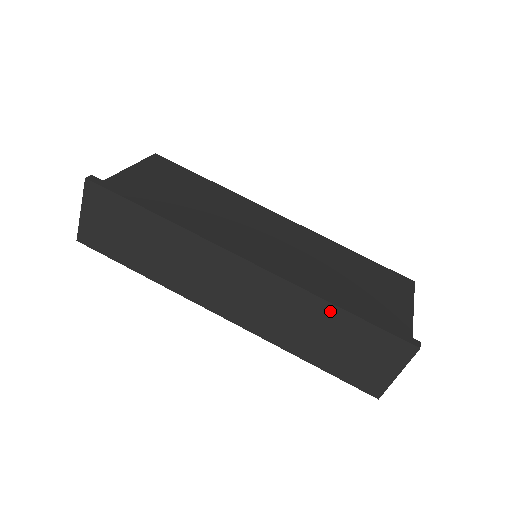
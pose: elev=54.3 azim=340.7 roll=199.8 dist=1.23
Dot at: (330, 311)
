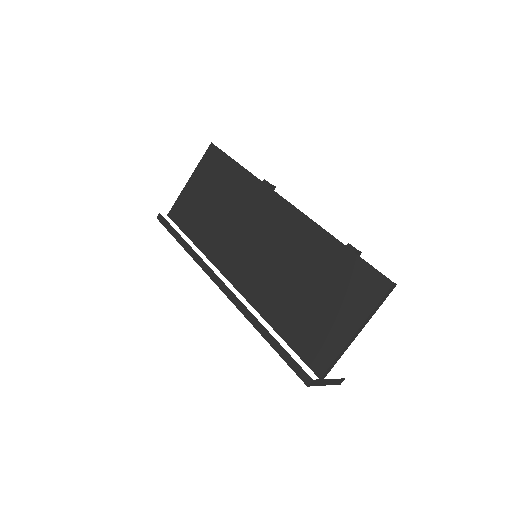
Dot at: occluded
